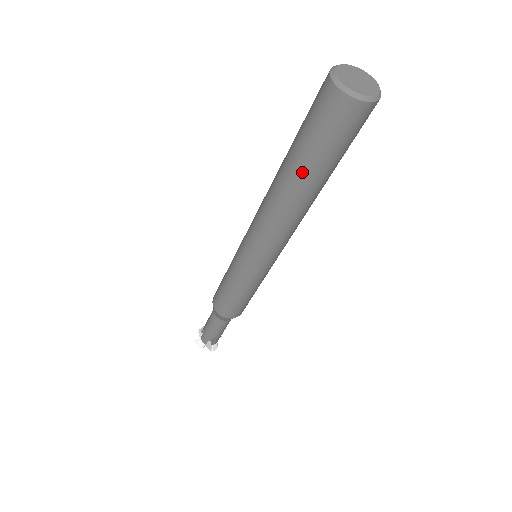
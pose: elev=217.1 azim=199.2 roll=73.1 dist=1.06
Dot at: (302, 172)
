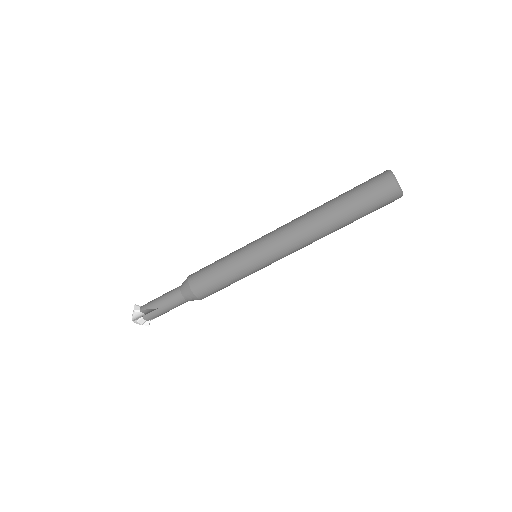
Dot at: (339, 202)
